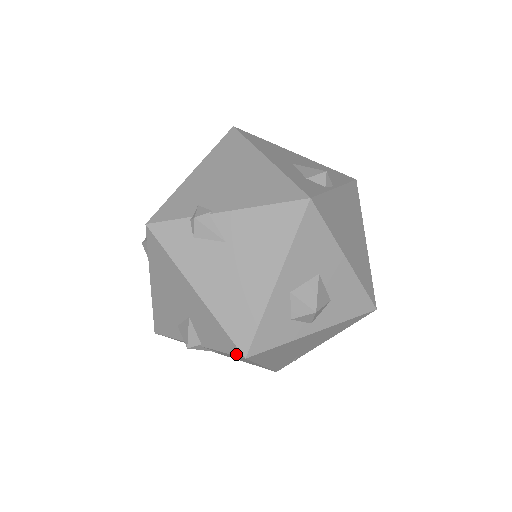
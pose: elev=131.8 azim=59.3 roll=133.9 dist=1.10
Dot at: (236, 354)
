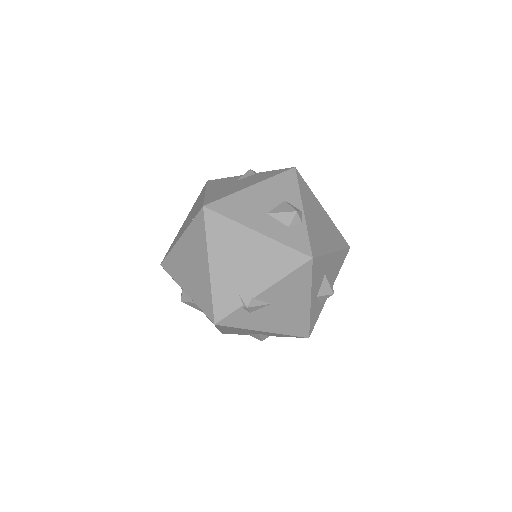
Dot at: occluded
